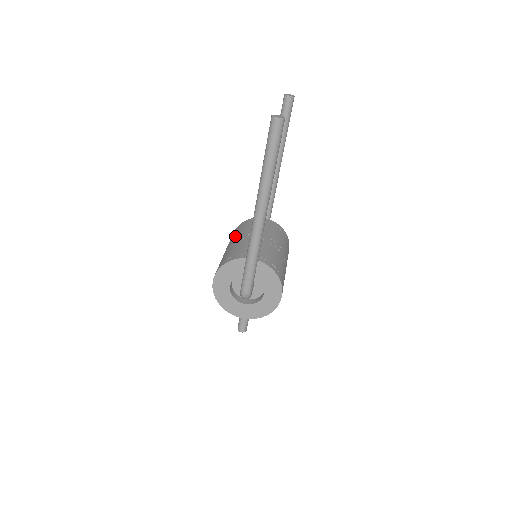
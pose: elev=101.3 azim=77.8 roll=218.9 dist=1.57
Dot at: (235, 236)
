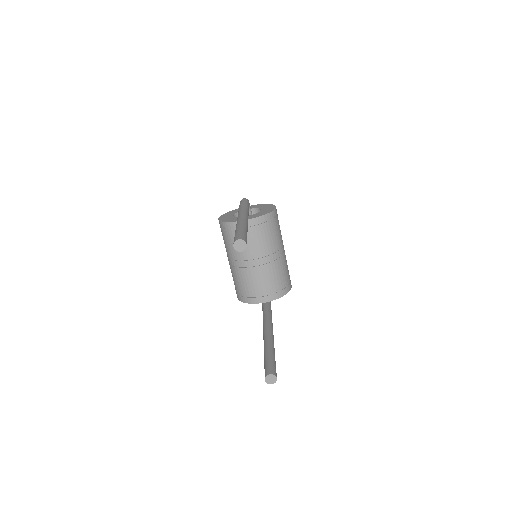
Dot at: (231, 252)
